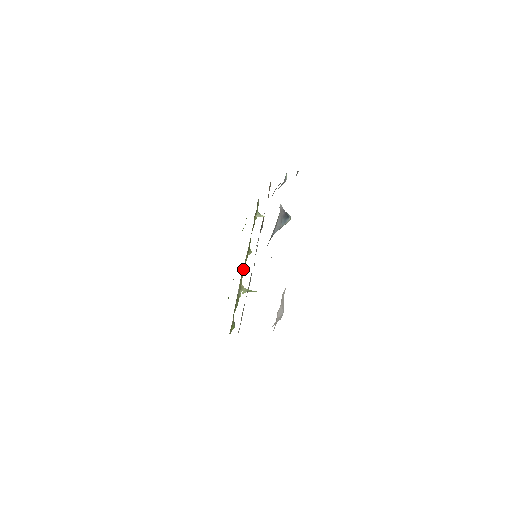
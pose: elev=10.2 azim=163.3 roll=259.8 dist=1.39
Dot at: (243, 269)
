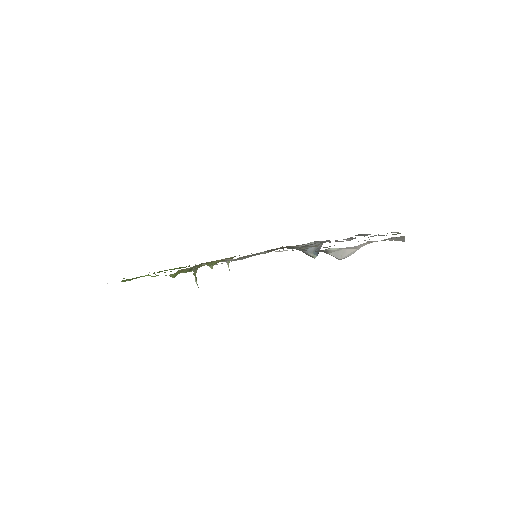
Dot at: (204, 265)
